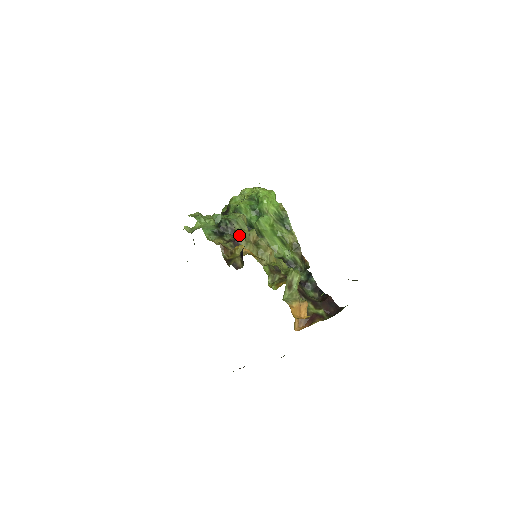
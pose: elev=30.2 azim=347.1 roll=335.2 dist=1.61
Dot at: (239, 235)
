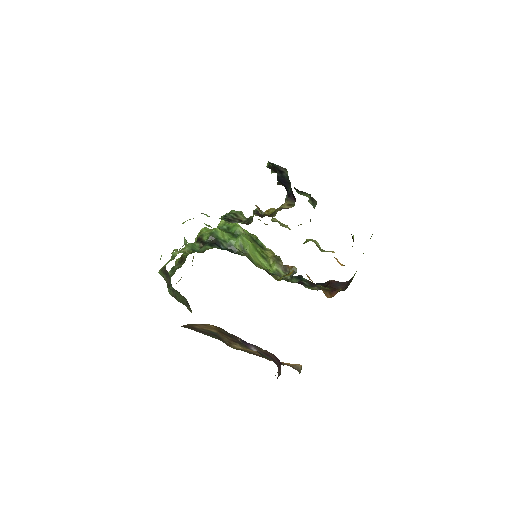
Dot at: occluded
